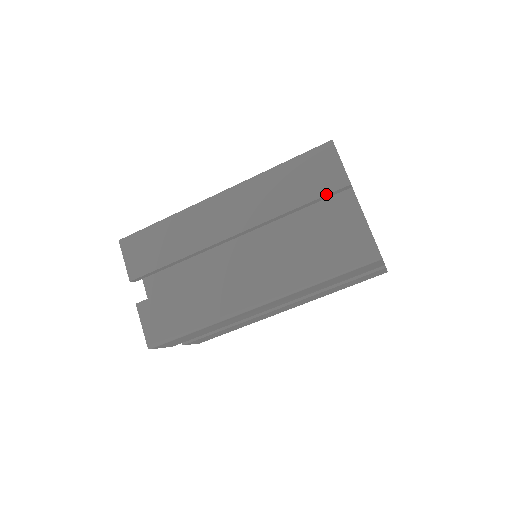
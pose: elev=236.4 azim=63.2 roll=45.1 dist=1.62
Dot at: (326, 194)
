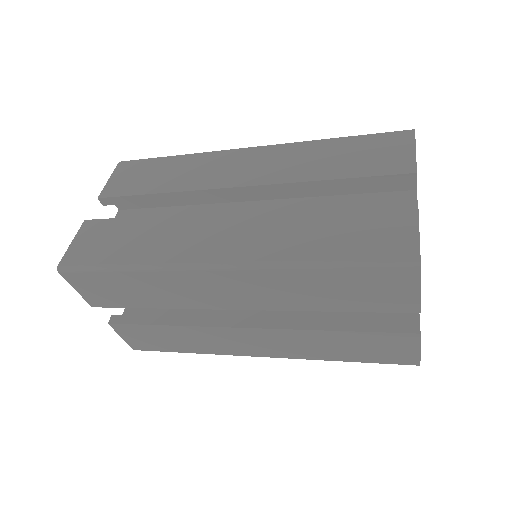
Dot at: (380, 312)
